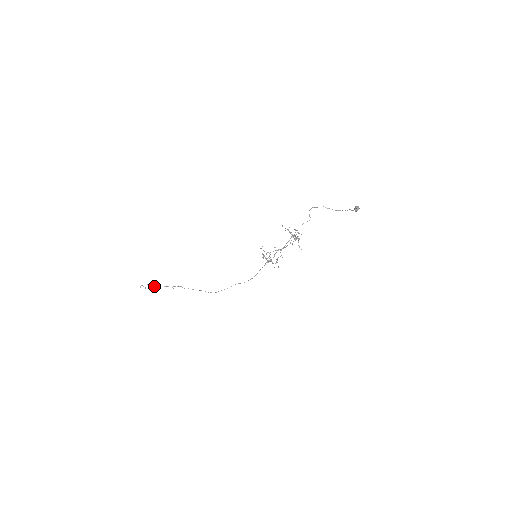
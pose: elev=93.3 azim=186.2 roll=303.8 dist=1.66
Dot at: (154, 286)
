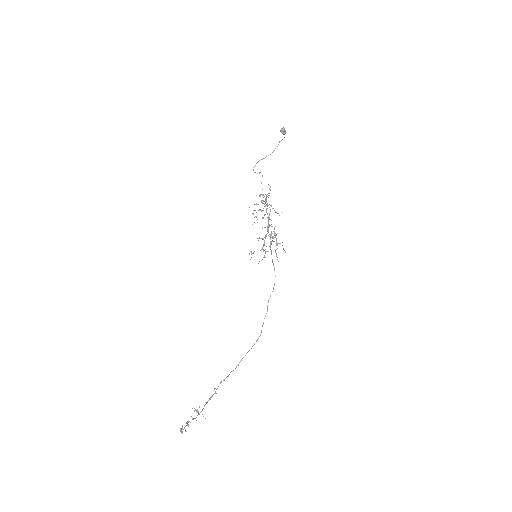
Dot at: occluded
